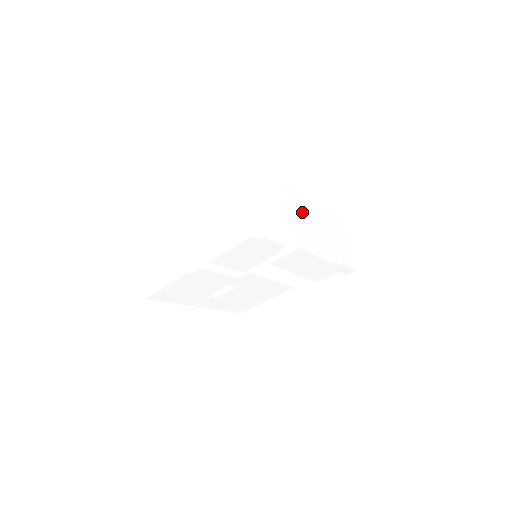
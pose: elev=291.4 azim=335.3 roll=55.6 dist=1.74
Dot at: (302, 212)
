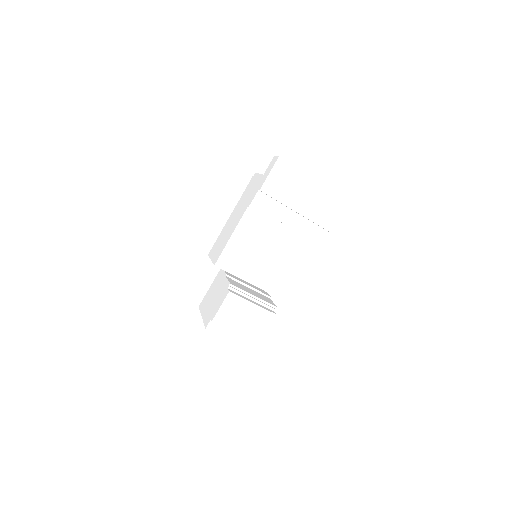
Dot at: (254, 255)
